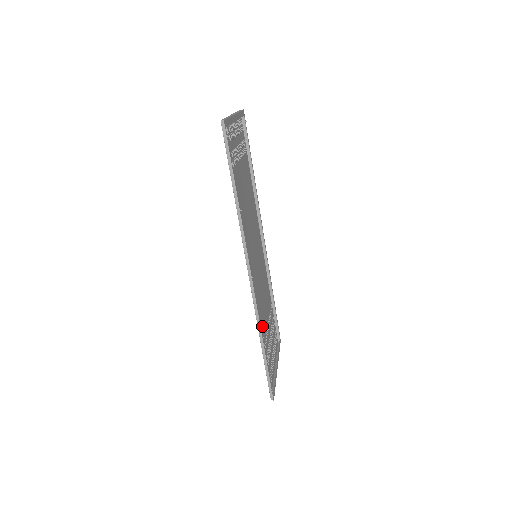
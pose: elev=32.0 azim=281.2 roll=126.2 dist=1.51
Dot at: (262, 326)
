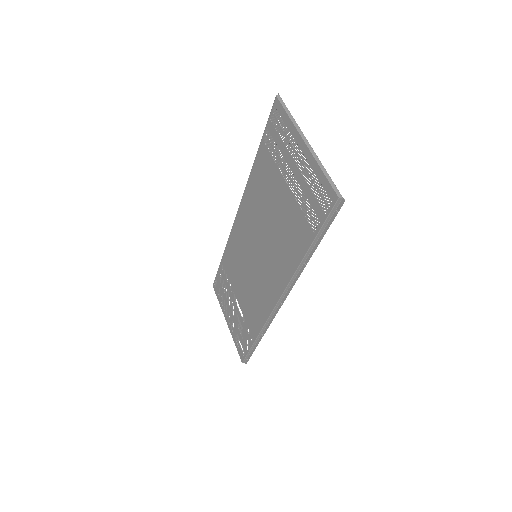
Dot at: (250, 315)
